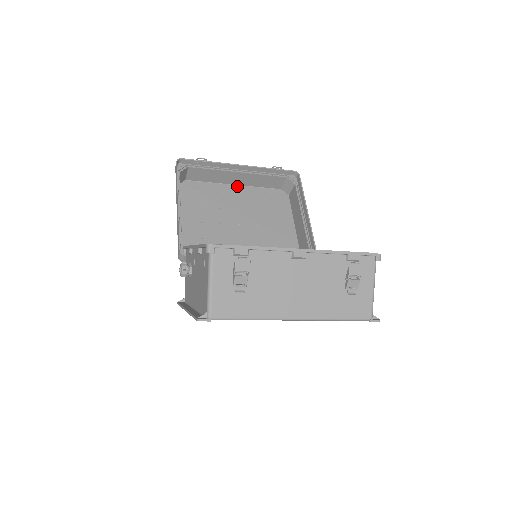
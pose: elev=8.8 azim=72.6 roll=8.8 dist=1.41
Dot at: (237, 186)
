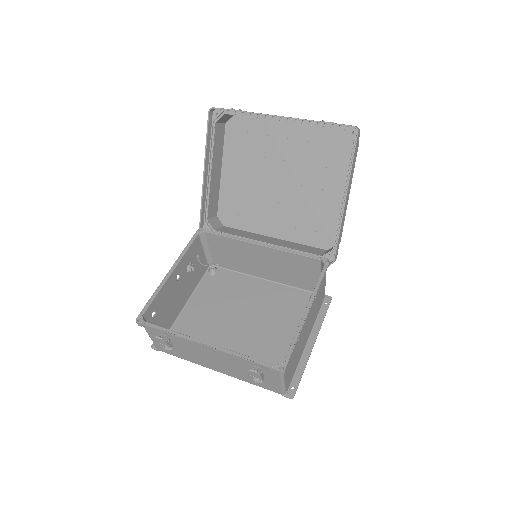
Dot at: (292, 124)
